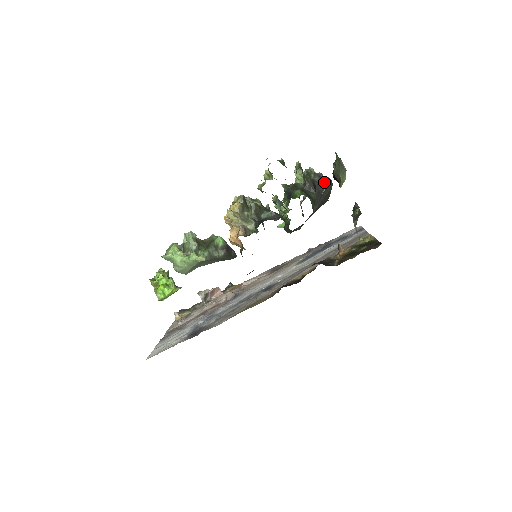
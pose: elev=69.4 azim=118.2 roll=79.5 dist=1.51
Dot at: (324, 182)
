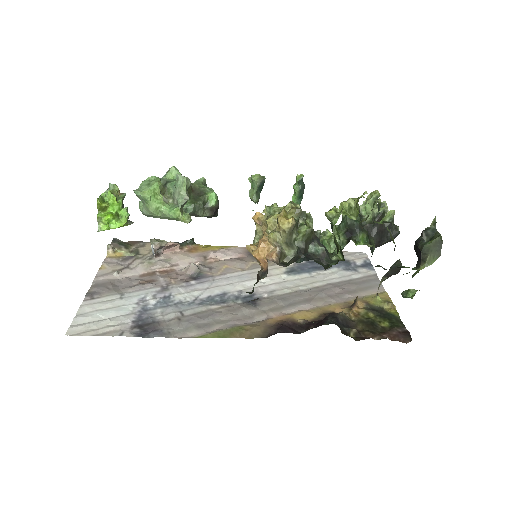
Dot at: (392, 232)
